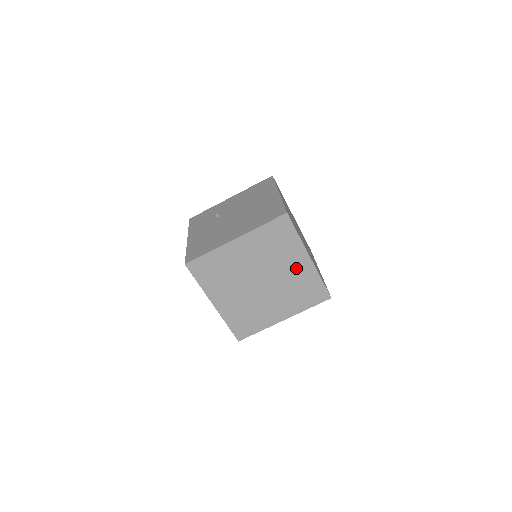
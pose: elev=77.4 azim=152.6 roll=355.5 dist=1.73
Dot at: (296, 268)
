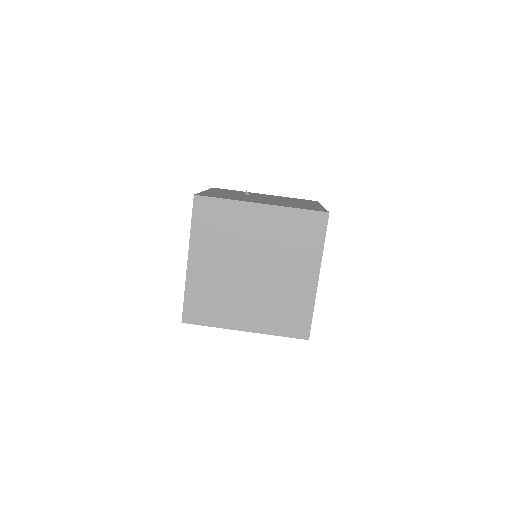
Dot at: (297, 279)
